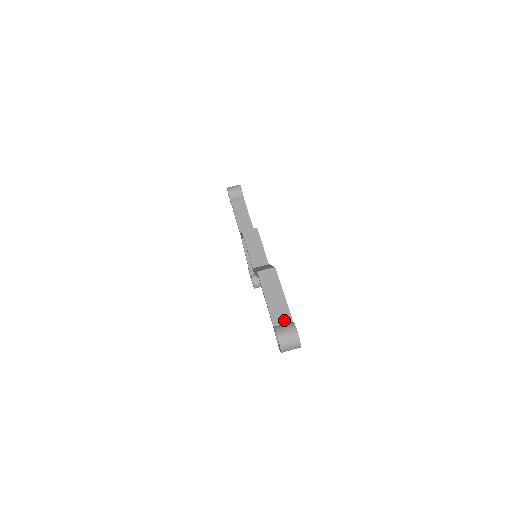
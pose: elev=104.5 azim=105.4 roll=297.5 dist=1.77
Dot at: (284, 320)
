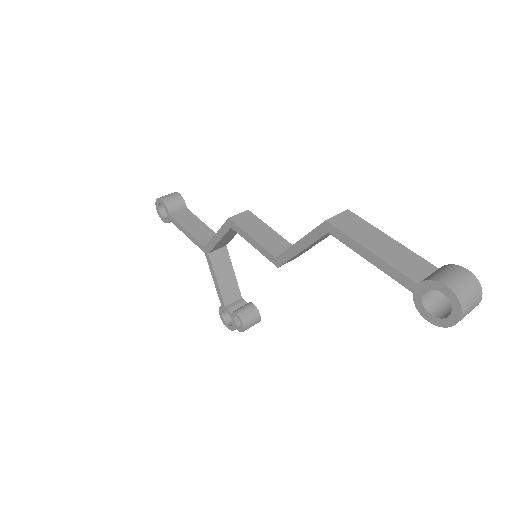
Dot at: (424, 270)
